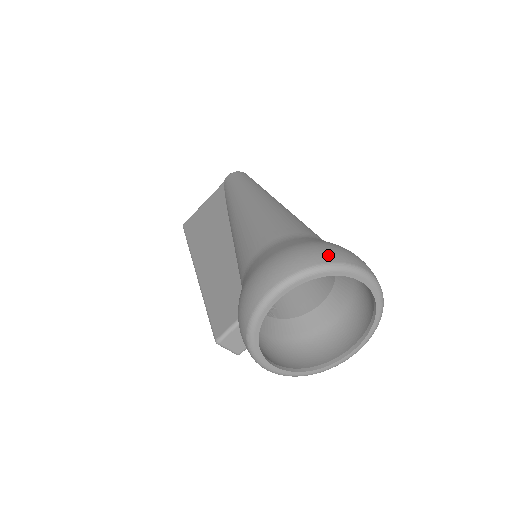
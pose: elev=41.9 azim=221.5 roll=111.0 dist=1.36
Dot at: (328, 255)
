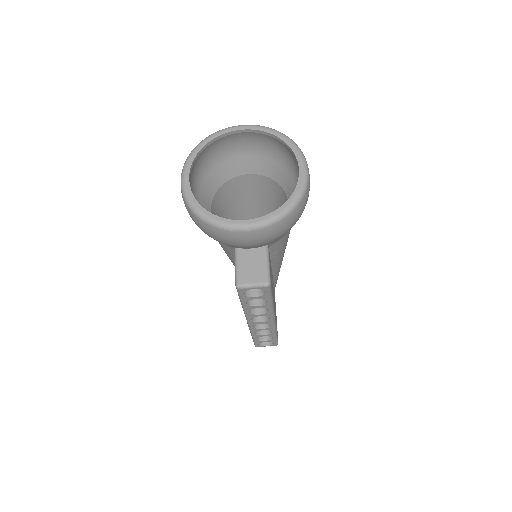
Dot at: occluded
